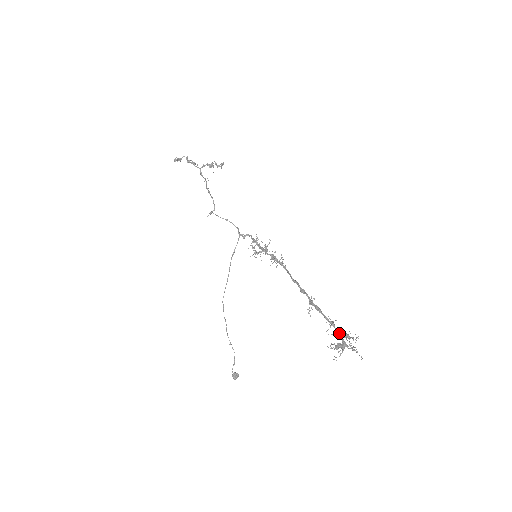
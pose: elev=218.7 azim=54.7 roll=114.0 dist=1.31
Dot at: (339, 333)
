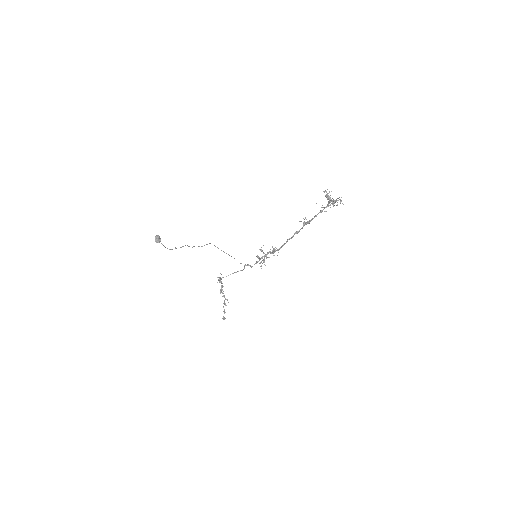
Dot at: (327, 206)
